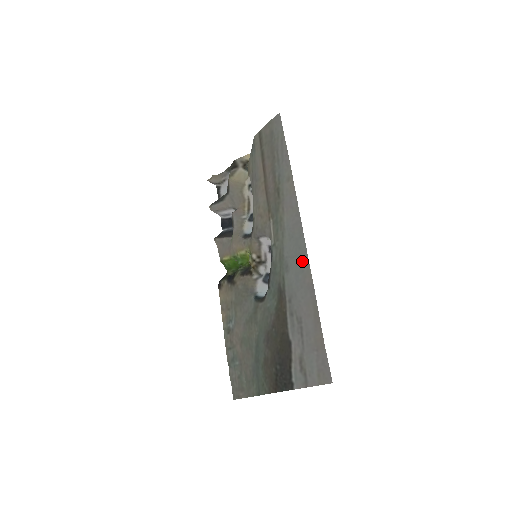
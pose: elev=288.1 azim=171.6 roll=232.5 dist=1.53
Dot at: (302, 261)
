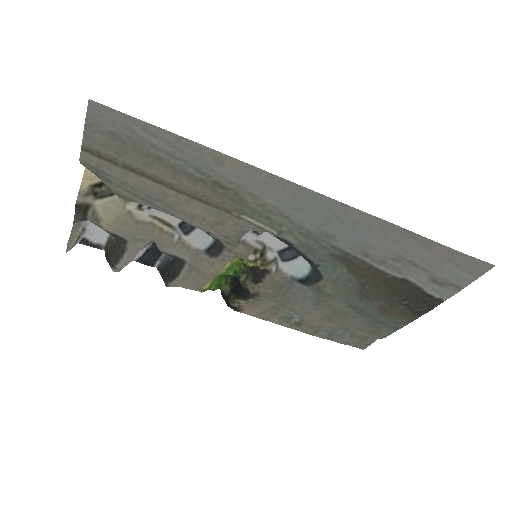
Dot at: (347, 216)
